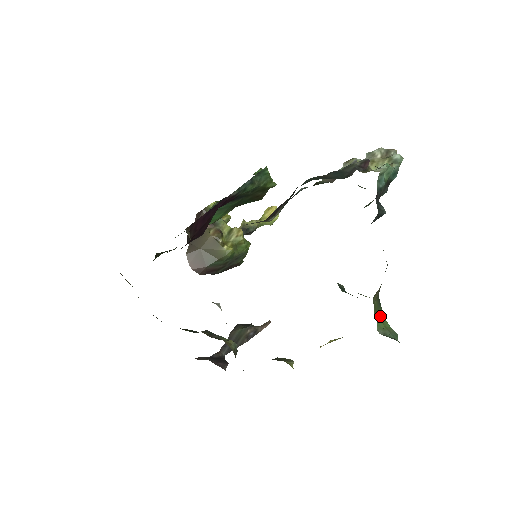
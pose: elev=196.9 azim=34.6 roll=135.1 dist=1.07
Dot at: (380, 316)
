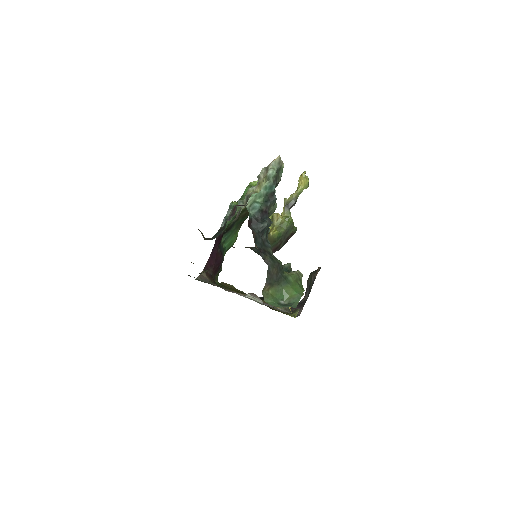
Dot at: (285, 292)
